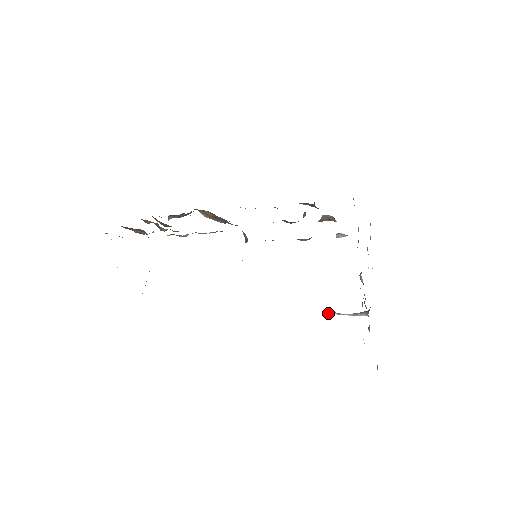
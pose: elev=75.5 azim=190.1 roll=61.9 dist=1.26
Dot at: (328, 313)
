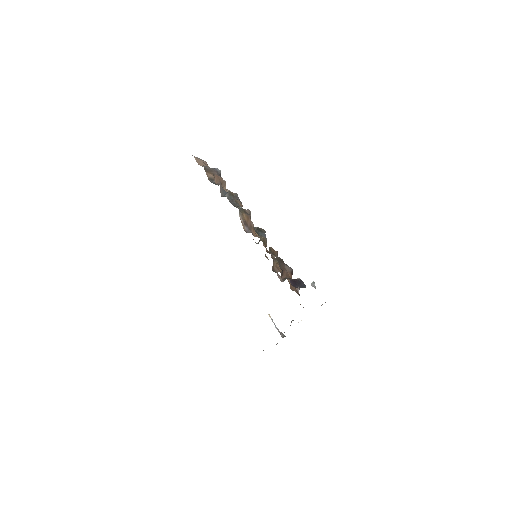
Dot at: (269, 315)
